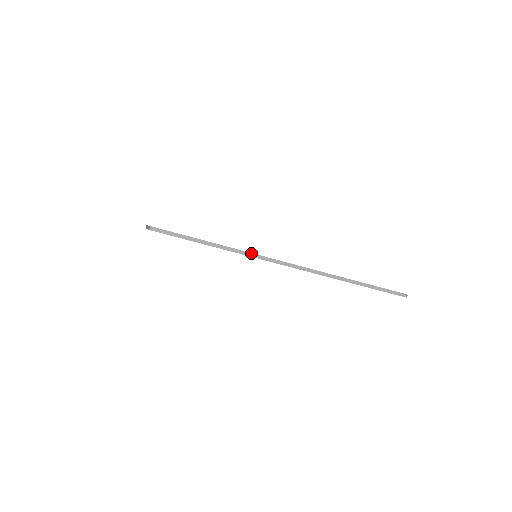
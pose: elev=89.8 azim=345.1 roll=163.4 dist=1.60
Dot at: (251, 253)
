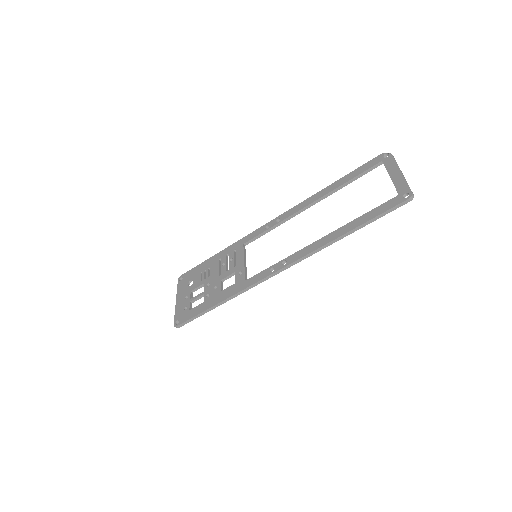
Dot at: (243, 290)
